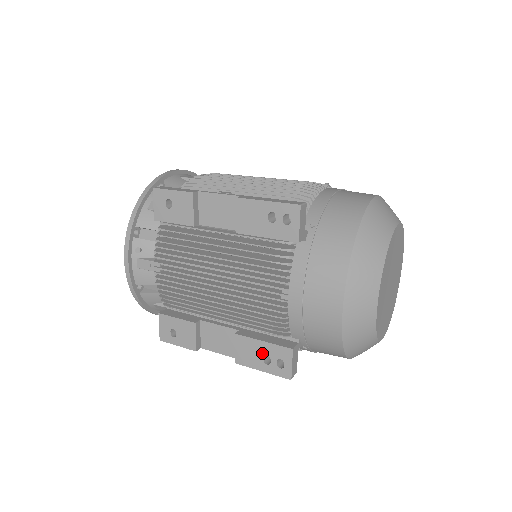
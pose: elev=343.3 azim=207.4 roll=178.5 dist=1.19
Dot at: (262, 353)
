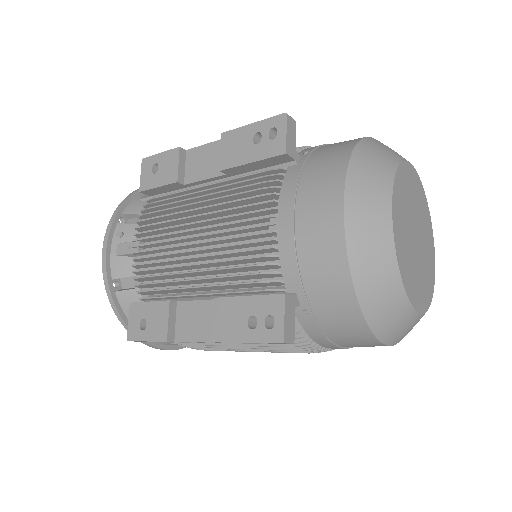
Dot at: (246, 314)
